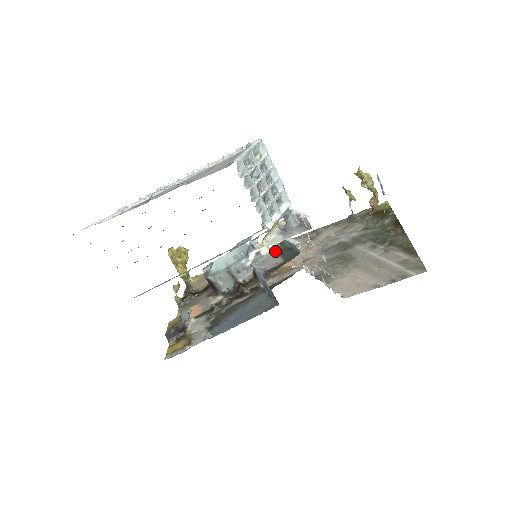
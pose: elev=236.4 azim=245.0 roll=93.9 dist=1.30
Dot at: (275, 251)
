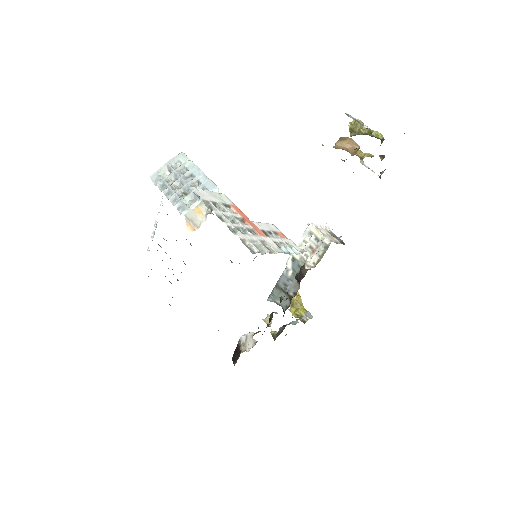
Dot at: occluded
